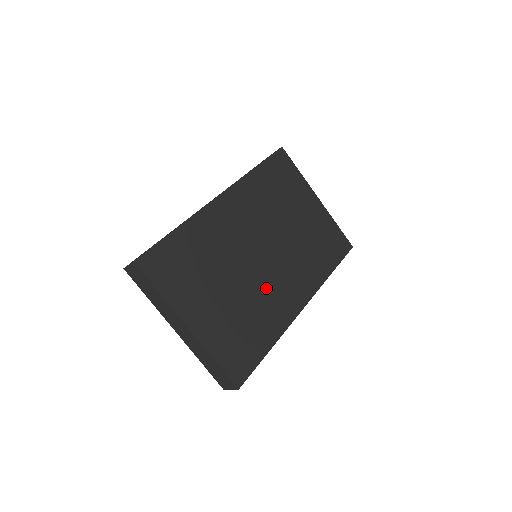
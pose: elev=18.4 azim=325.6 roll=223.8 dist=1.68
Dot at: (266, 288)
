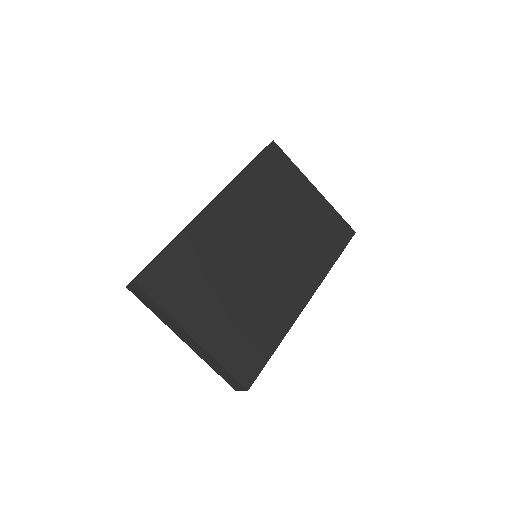
Dot at: (268, 288)
